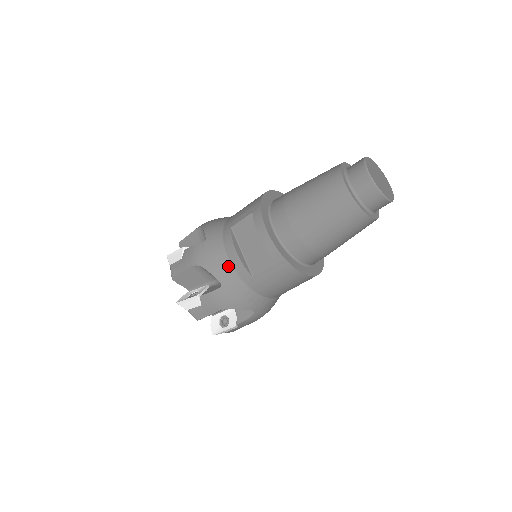
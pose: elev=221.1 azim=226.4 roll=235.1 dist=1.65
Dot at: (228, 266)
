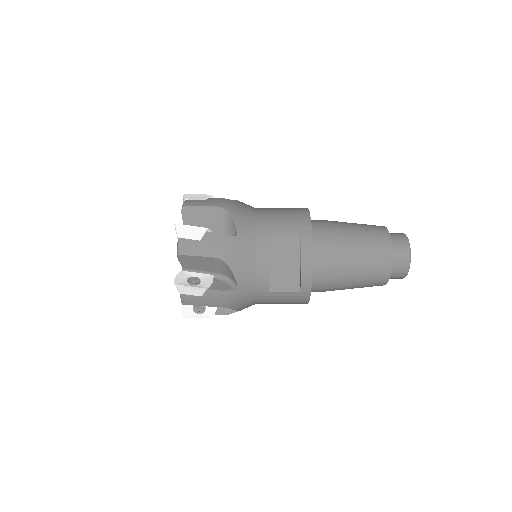
Dot at: (252, 274)
